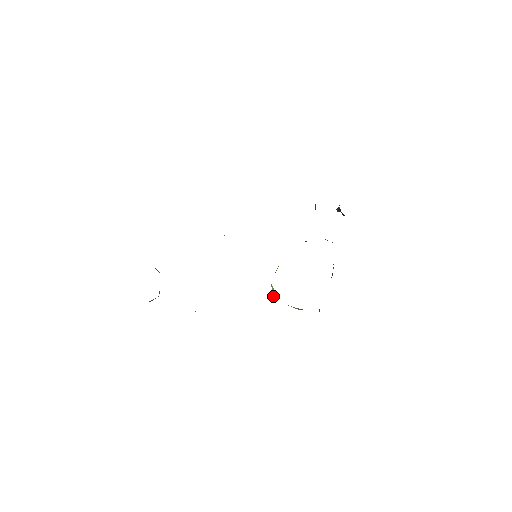
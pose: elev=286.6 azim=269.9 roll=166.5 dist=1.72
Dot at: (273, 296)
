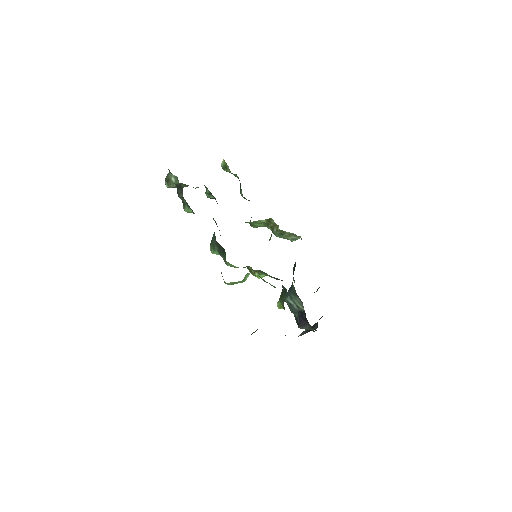
Dot at: (245, 277)
